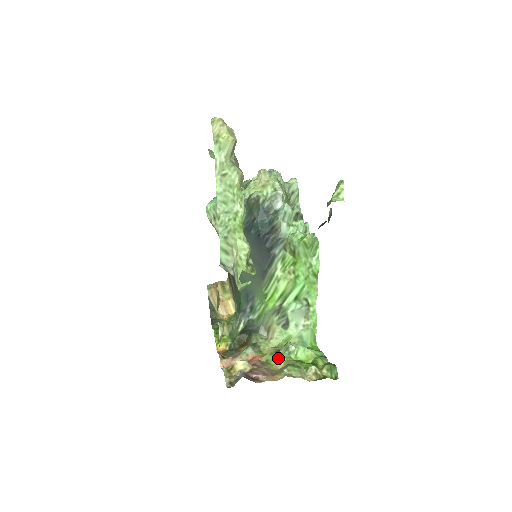
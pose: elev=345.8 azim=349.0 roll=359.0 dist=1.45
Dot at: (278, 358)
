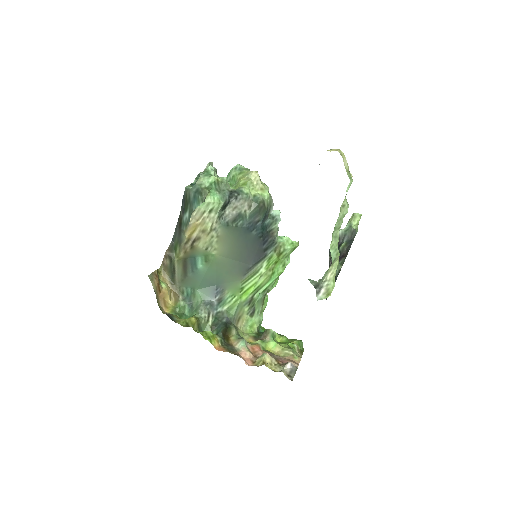
Dot at: (271, 344)
